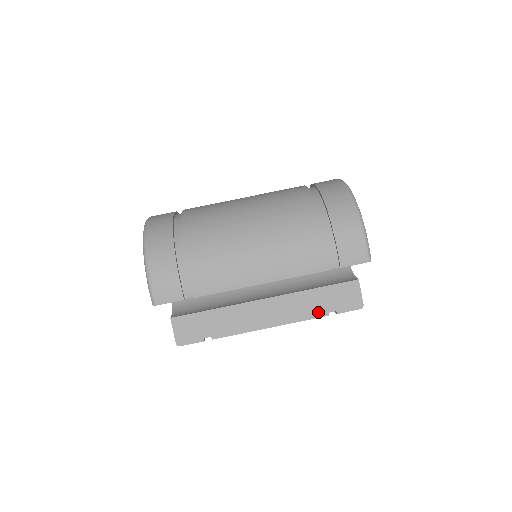
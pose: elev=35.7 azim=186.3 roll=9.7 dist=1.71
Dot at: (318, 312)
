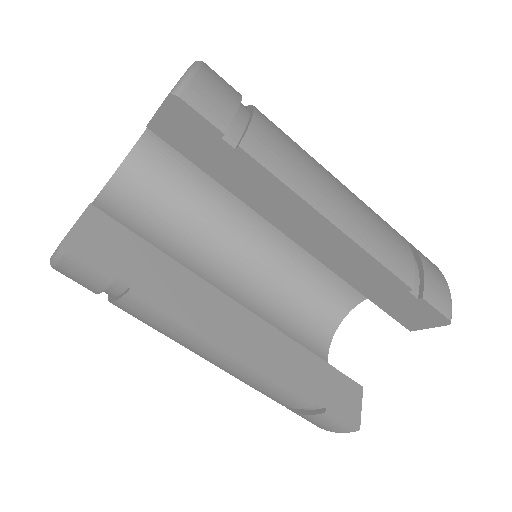
Dot at: (303, 388)
